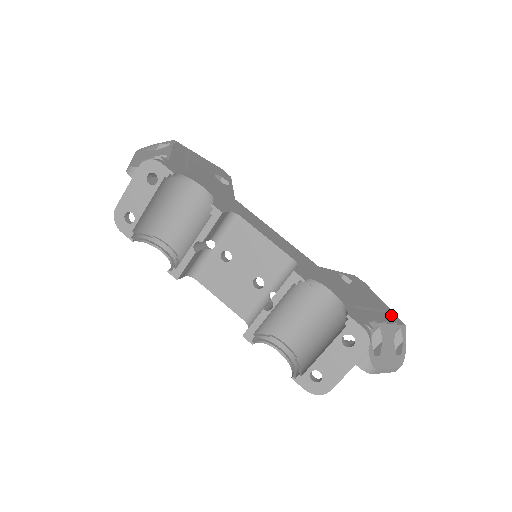
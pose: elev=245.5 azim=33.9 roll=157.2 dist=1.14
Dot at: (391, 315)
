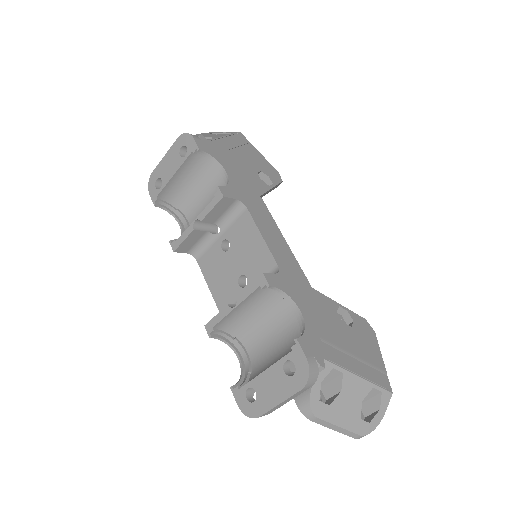
Dot at: (378, 374)
